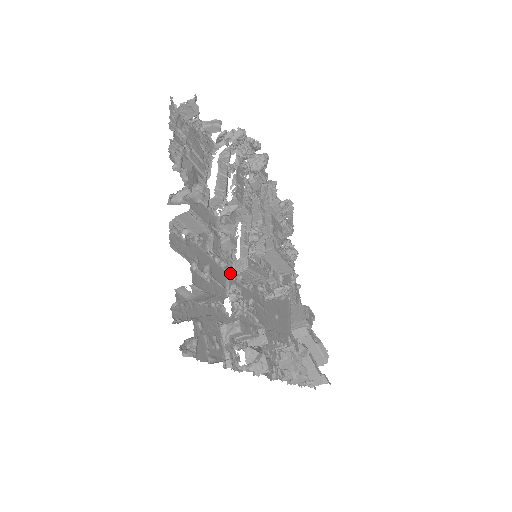
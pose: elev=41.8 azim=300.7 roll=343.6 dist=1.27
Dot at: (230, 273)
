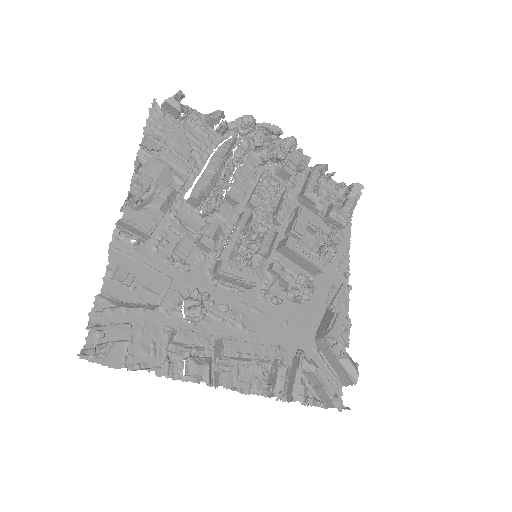
Dot at: (207, 276)
